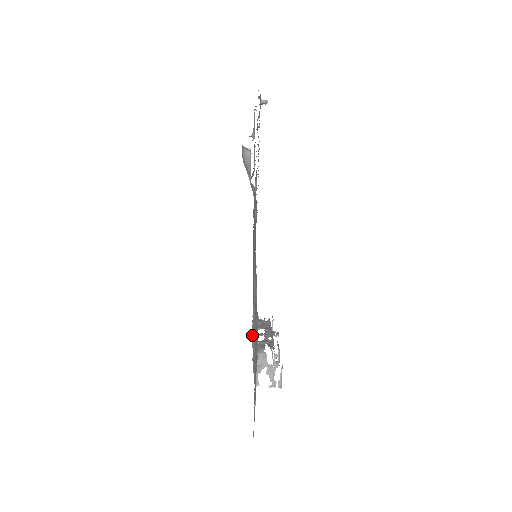
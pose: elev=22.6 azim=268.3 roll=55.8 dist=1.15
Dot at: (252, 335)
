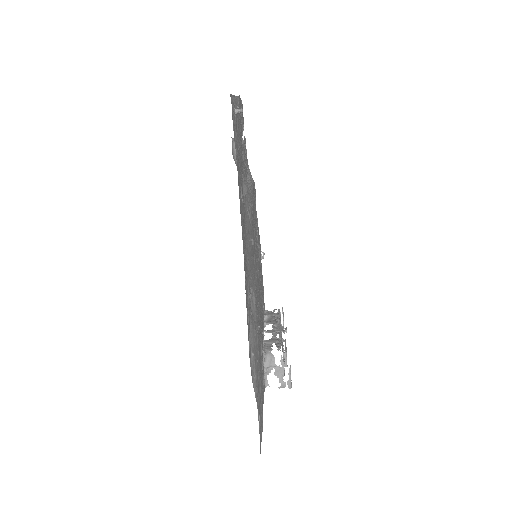
Dot at: (249, 354)
